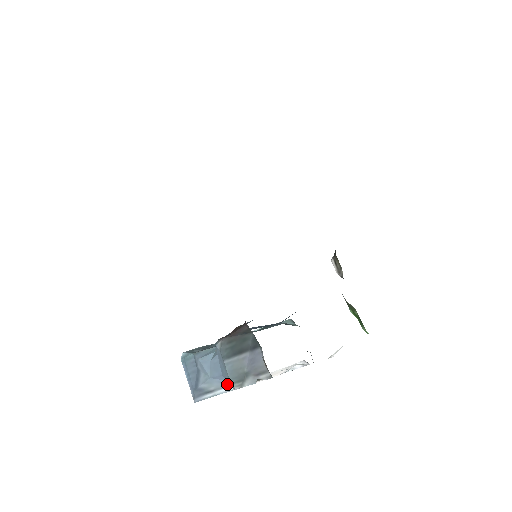
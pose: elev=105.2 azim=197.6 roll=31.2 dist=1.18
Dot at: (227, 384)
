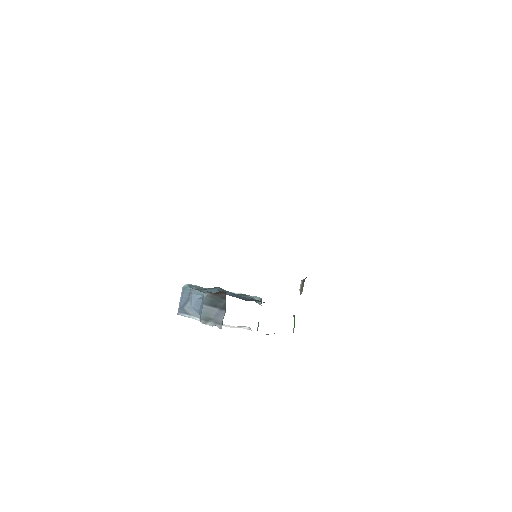
Dot at: (199, 316)
